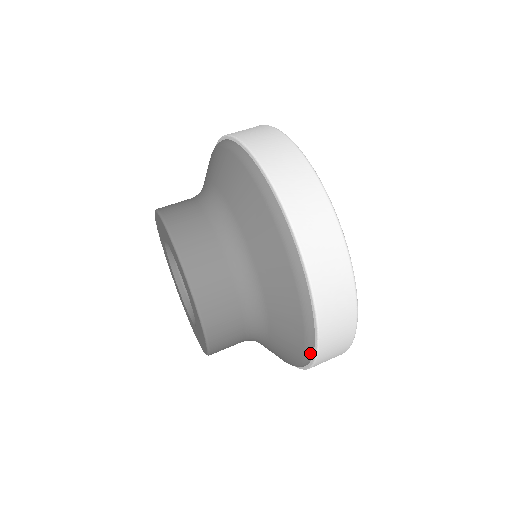
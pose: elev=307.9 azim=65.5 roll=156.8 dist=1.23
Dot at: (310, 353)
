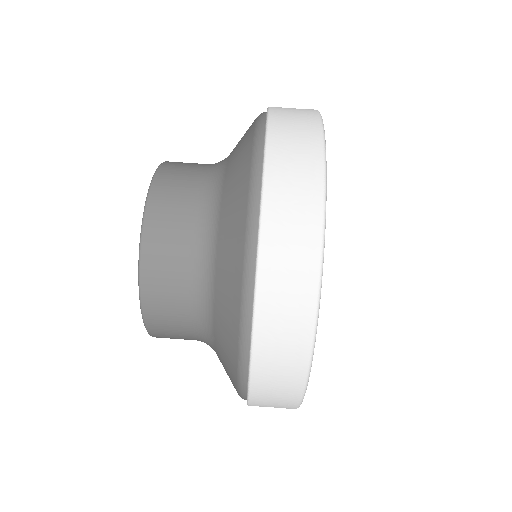
Dot at: occluded
